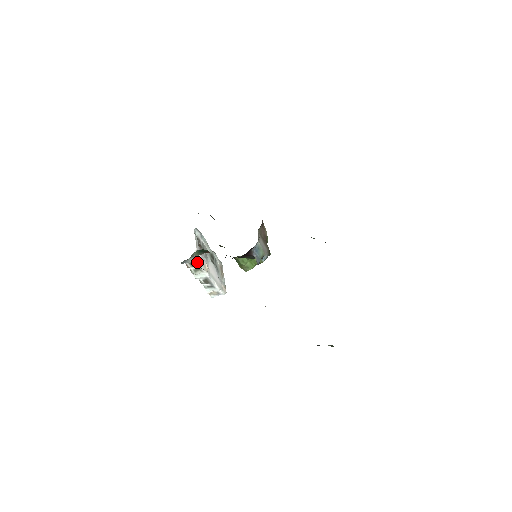
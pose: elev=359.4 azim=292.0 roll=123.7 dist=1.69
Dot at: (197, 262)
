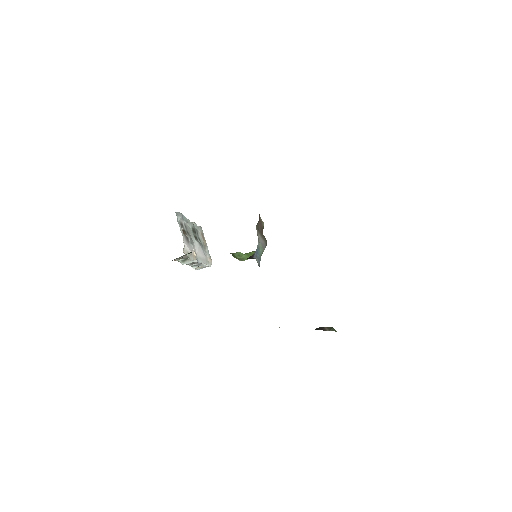
Dot at: (186, 257)
